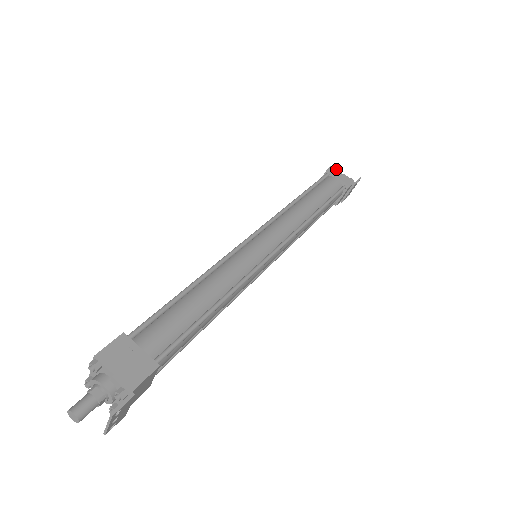
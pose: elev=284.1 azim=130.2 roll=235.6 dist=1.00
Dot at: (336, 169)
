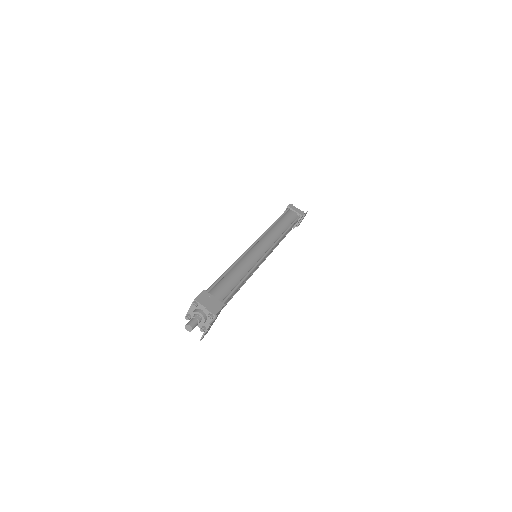
Dot at: (293, 206)
